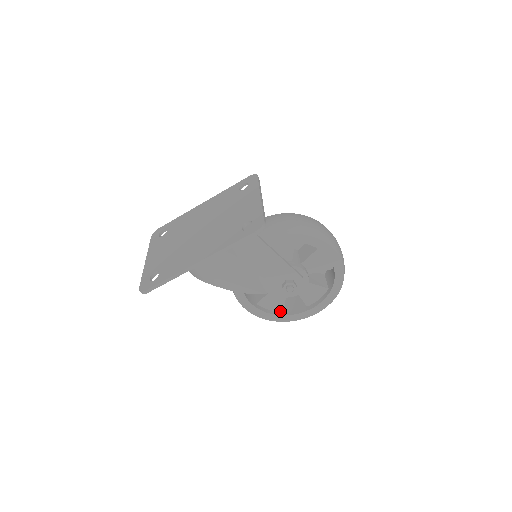
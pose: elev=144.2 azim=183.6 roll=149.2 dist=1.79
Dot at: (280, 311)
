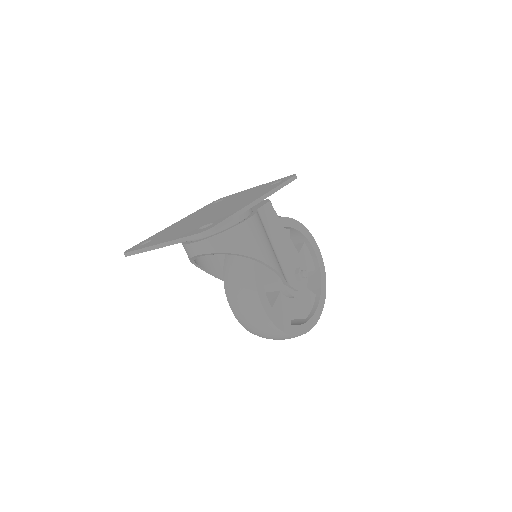
Dot at: occluded
